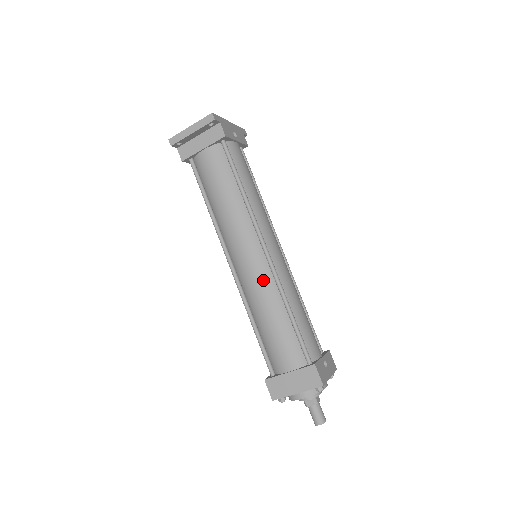
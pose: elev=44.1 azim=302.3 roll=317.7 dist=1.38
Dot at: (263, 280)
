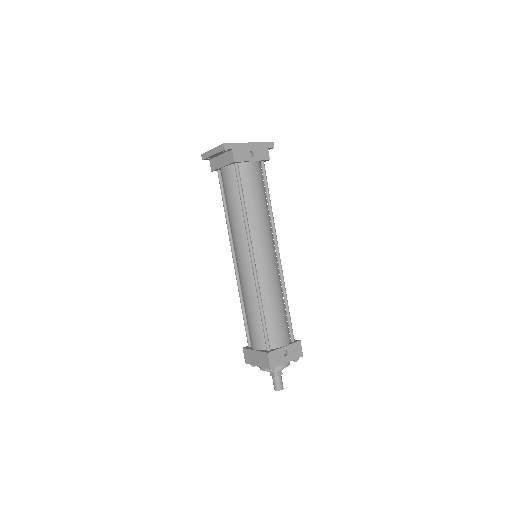
Dot at: (248, 280)
